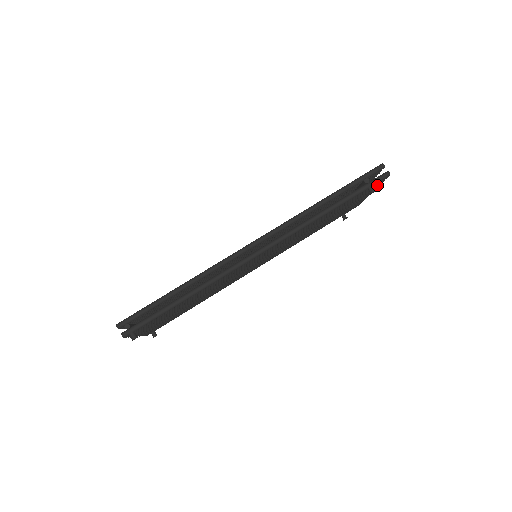
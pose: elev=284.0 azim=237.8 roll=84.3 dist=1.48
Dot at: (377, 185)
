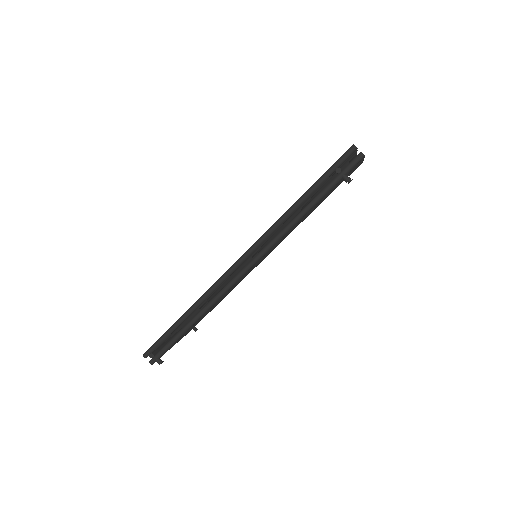
Dot at: occluded
